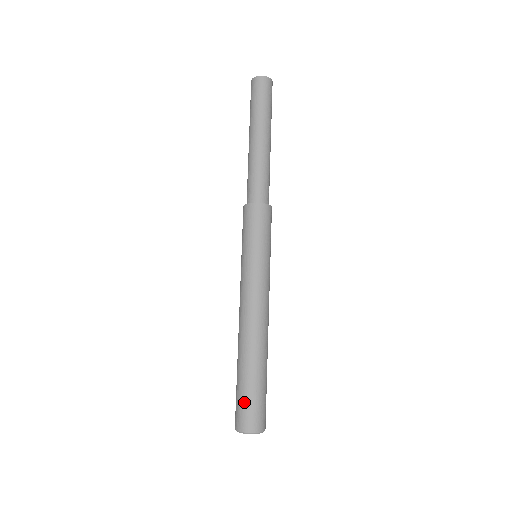
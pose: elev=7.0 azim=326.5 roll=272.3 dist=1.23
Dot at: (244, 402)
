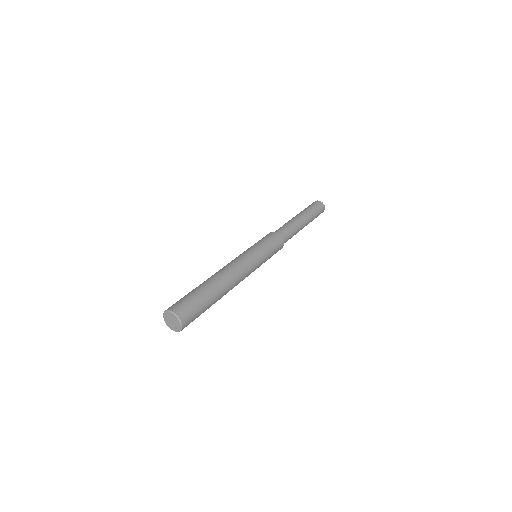
Dot at: occluded
